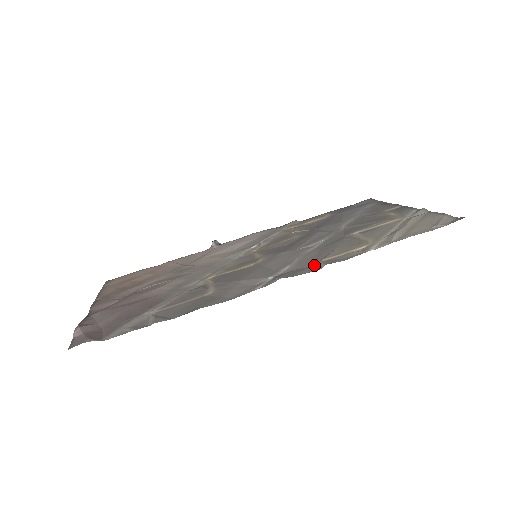
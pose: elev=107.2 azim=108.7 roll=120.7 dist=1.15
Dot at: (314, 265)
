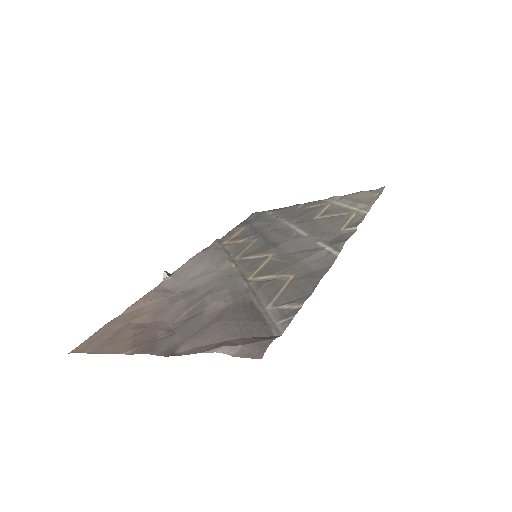
Dot at: (342, 232)
